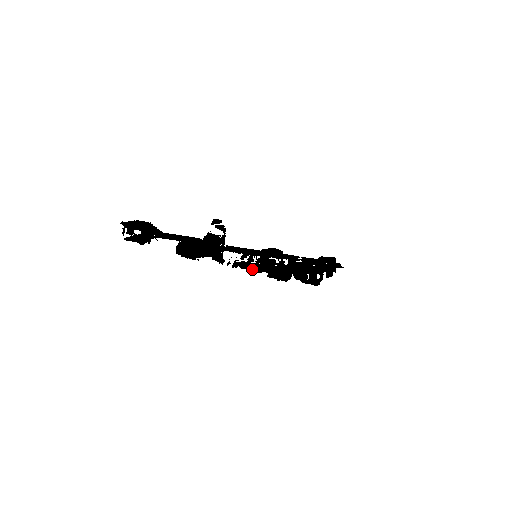
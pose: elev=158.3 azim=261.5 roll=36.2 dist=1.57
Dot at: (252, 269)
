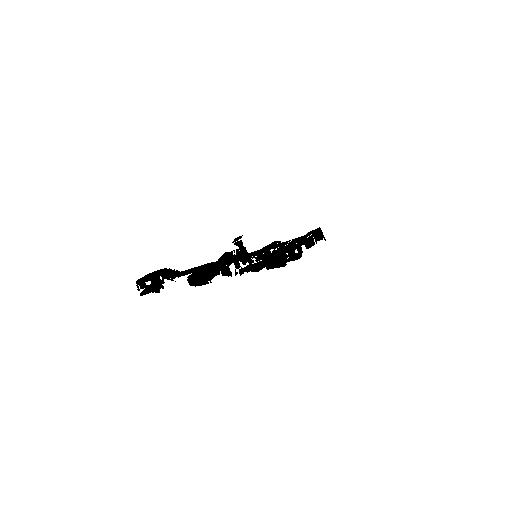
Dot at: (256, 269)
